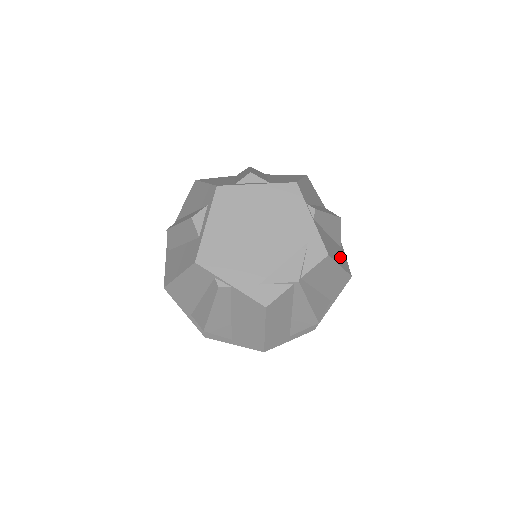
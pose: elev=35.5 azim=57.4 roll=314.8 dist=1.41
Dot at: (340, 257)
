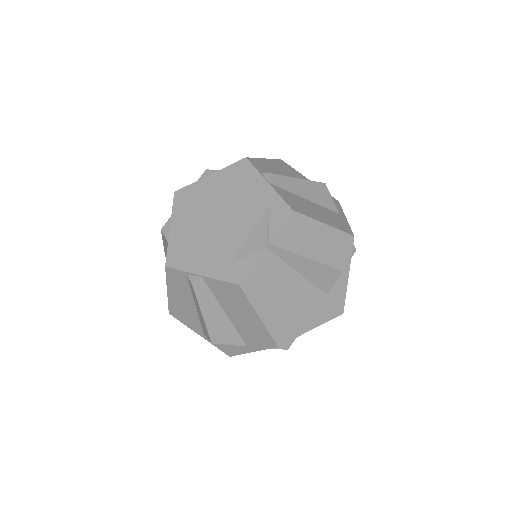
Dot at: (329, 218)
